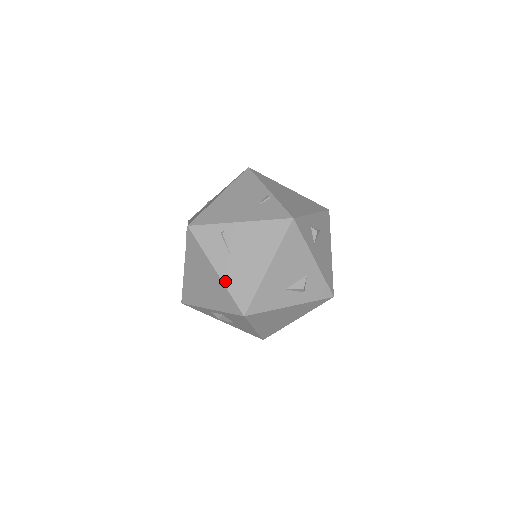
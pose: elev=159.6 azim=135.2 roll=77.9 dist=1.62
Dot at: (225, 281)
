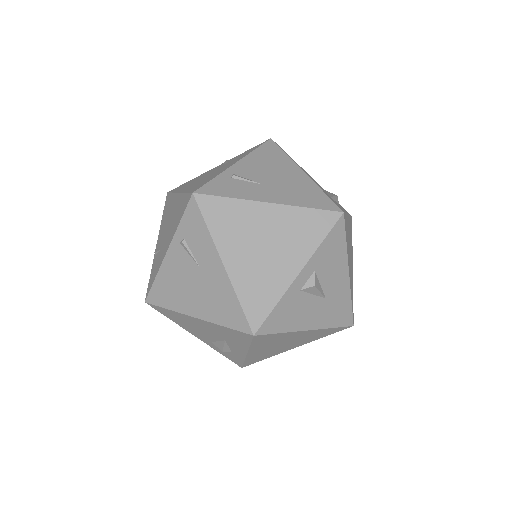
Dot at: (289, 203)
